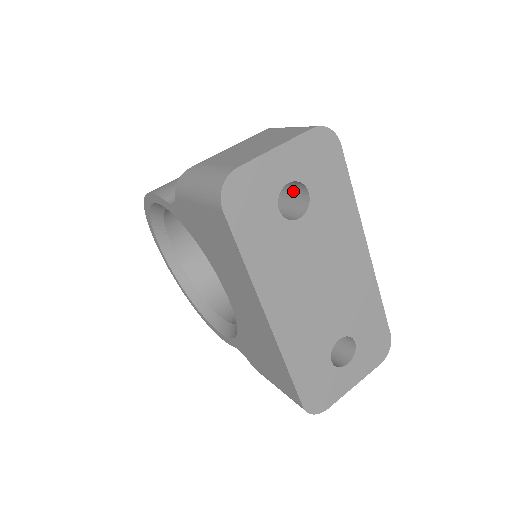
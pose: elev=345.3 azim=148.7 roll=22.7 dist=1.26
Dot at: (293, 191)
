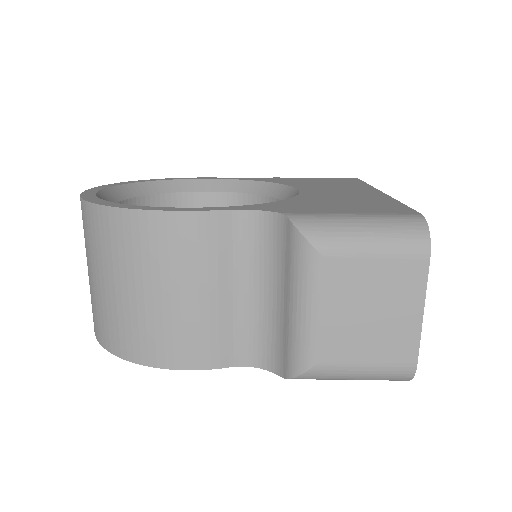
Dot at: occluded
